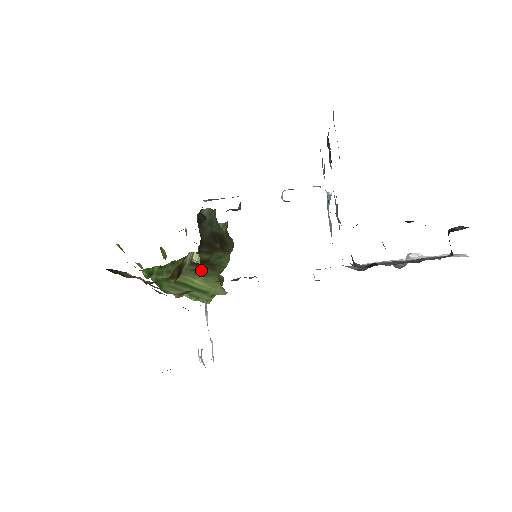
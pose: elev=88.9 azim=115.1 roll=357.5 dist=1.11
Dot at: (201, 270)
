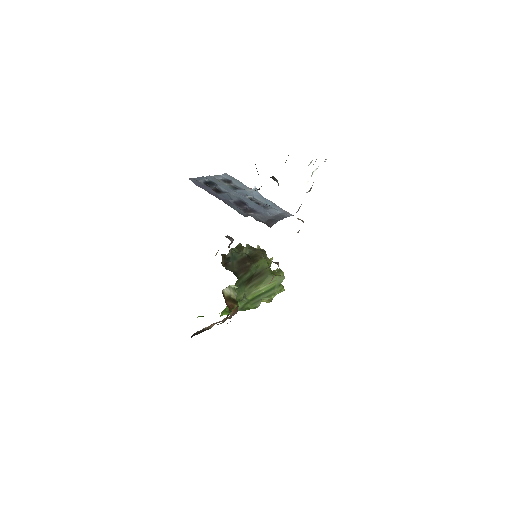
Dot at: occluded
